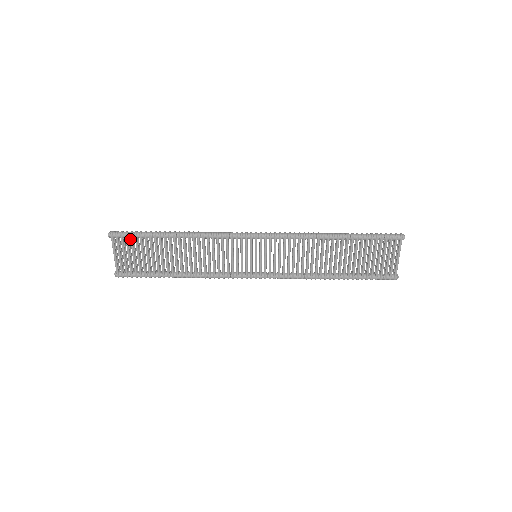
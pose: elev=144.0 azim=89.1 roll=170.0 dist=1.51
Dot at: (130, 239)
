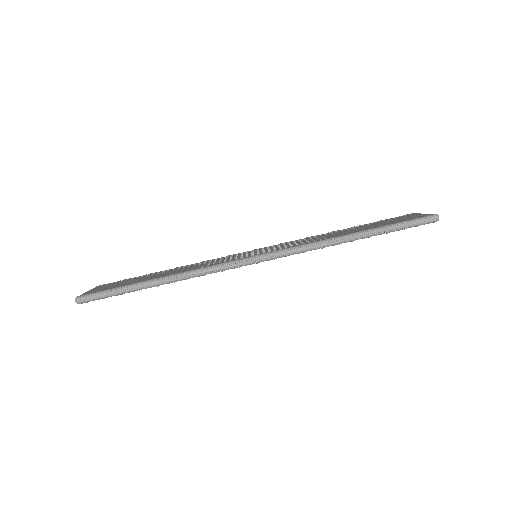
Dot at: (105, 297)
